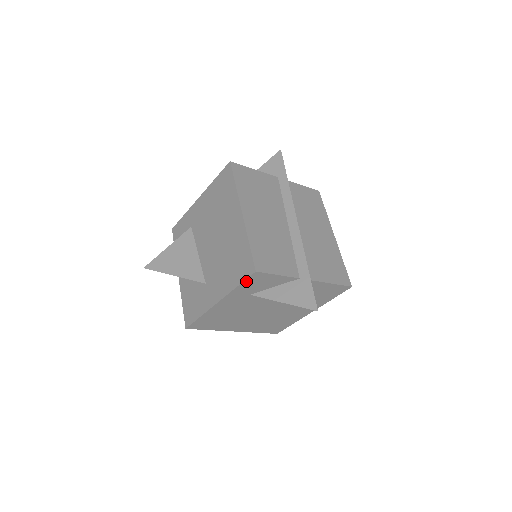
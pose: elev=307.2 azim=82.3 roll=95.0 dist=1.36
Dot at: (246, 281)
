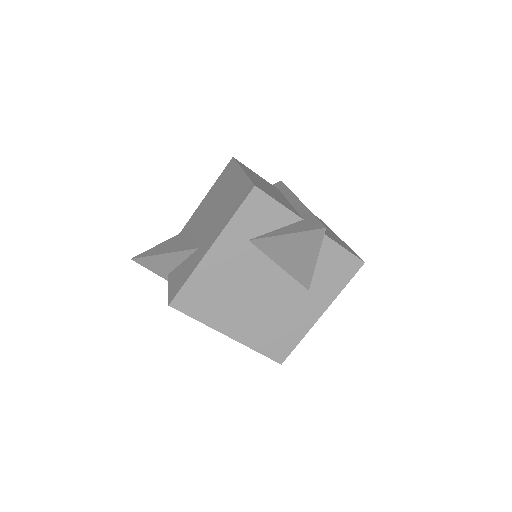
Dot at: (244, 205)
